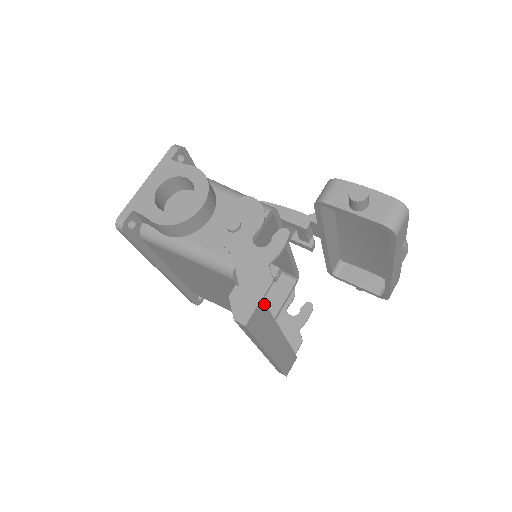
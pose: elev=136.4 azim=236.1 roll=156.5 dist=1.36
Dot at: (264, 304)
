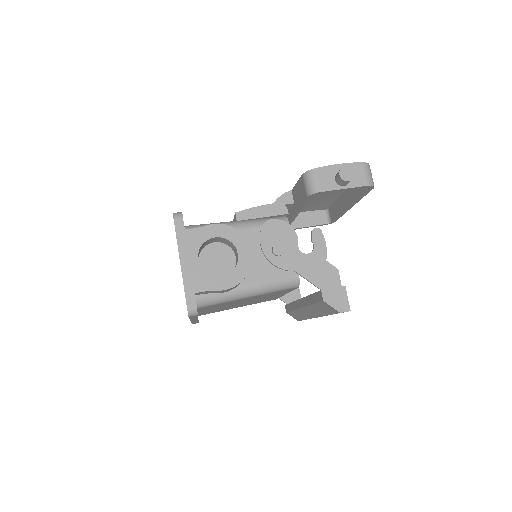
Dot at: occluded
